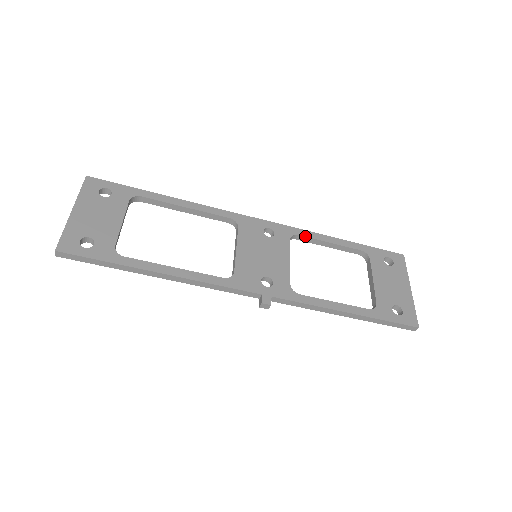
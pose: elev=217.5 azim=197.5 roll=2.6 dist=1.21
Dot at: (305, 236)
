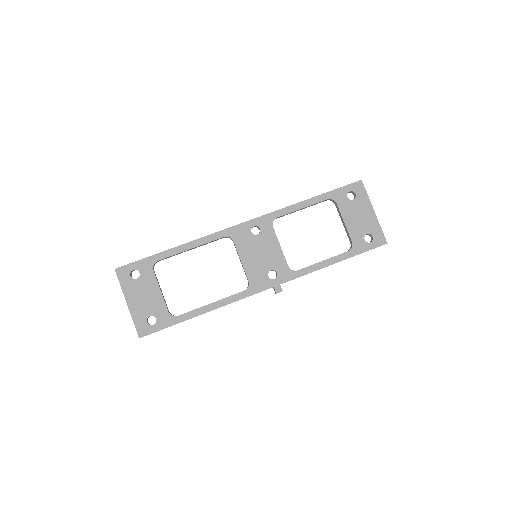
Dot at: (282, 215)
